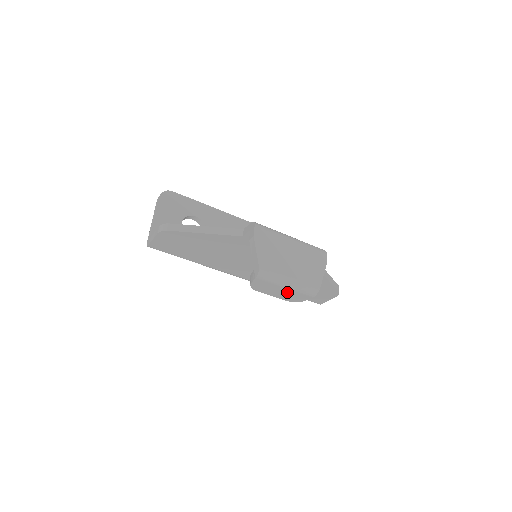
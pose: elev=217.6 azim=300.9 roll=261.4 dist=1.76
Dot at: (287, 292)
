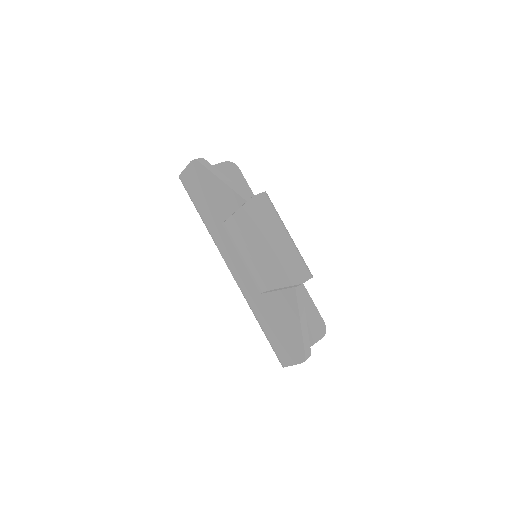
Dot at: (241, 268)
